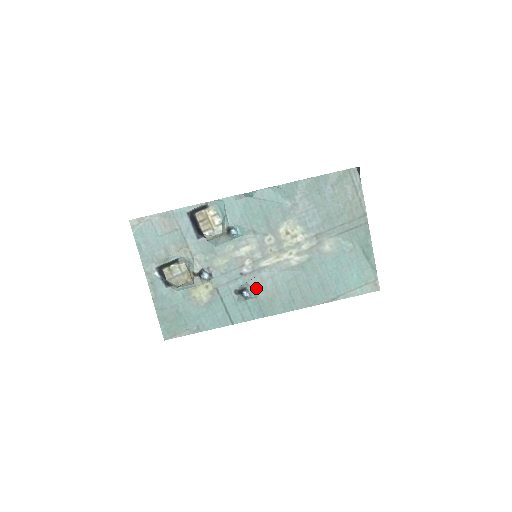
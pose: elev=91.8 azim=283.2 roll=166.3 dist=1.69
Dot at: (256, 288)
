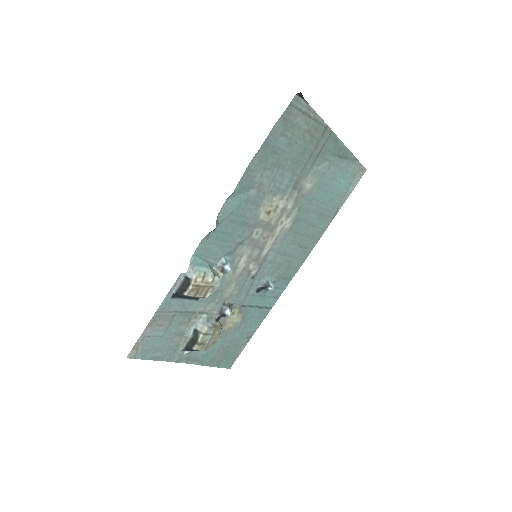
Dot at: (272, 272)
